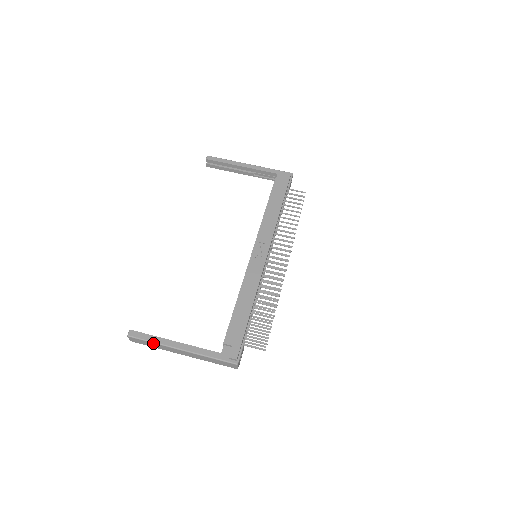
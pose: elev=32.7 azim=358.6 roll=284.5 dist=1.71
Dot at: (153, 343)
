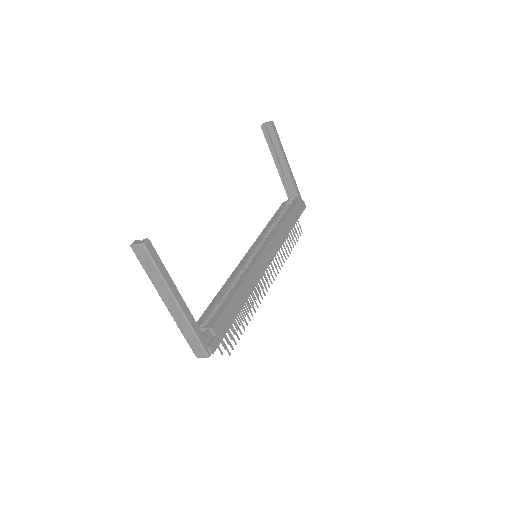
Dot at: (160, 274)
